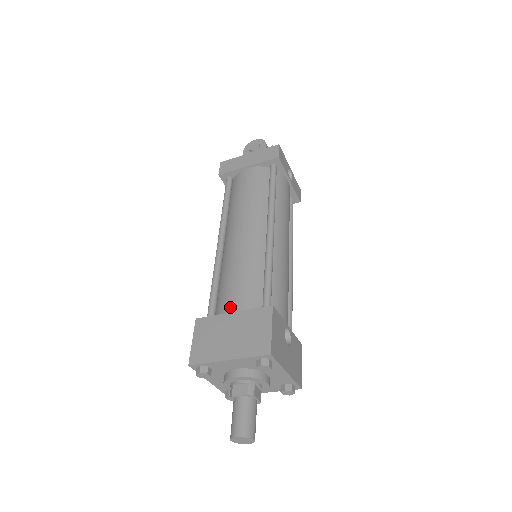
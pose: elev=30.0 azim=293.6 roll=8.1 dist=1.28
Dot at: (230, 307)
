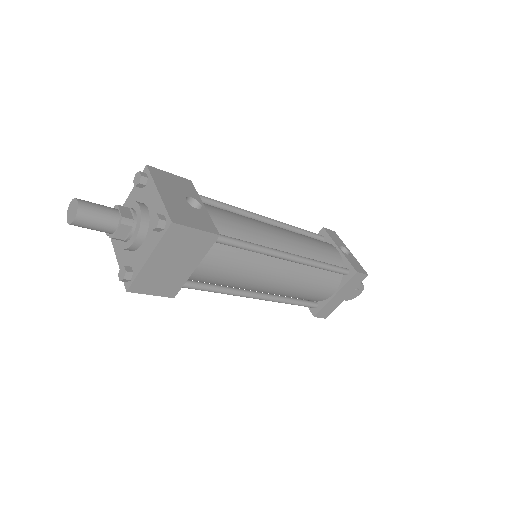
Dot at: occluded
